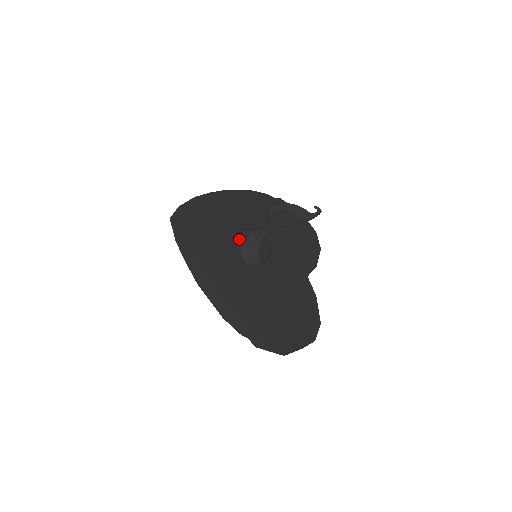
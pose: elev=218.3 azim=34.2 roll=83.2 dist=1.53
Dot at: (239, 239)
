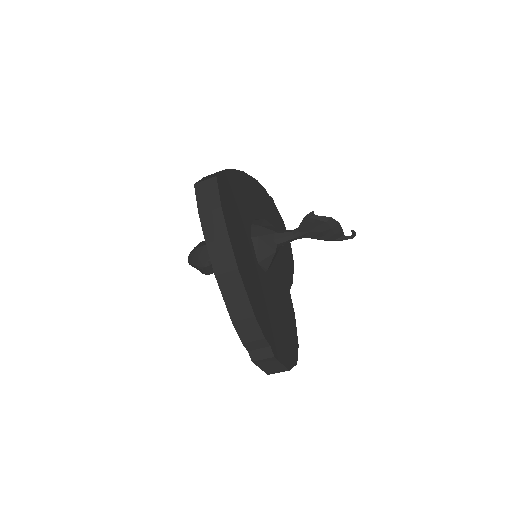
Dot at: (258, 235)
